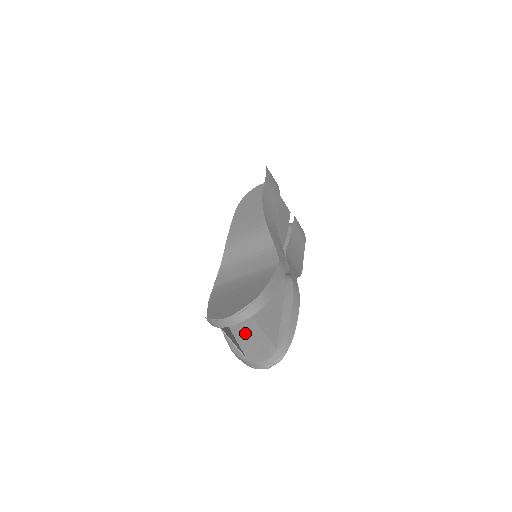
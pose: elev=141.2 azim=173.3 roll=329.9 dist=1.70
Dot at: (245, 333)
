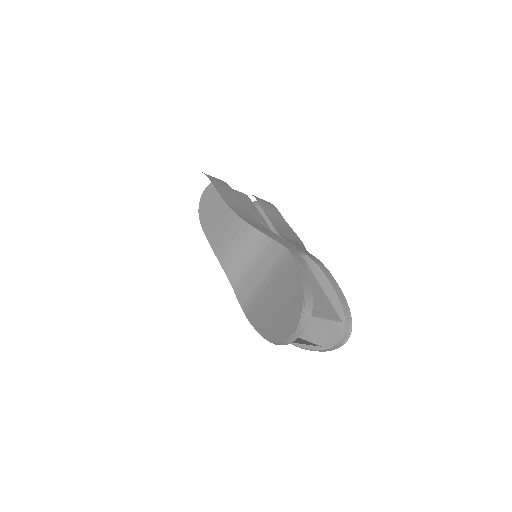
Dot at: occluded
